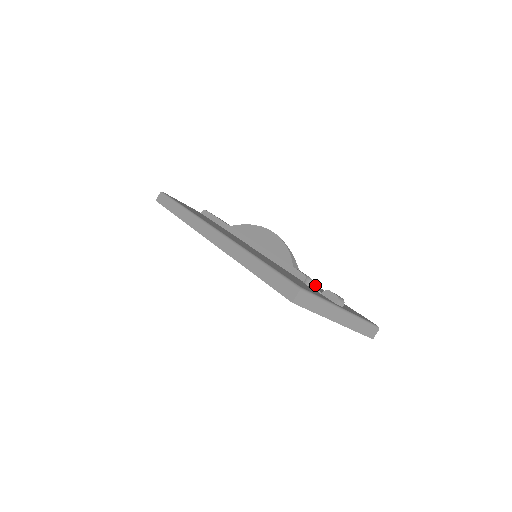
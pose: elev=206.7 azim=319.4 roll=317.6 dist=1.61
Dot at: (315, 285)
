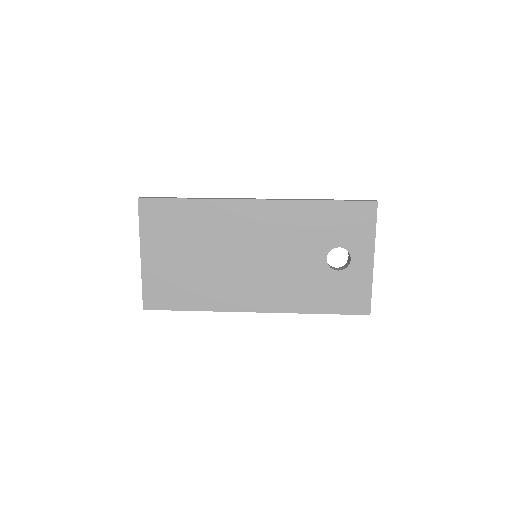
Dot at: occluded
